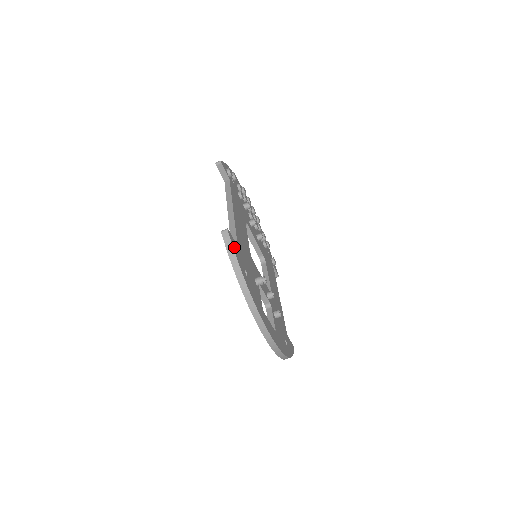
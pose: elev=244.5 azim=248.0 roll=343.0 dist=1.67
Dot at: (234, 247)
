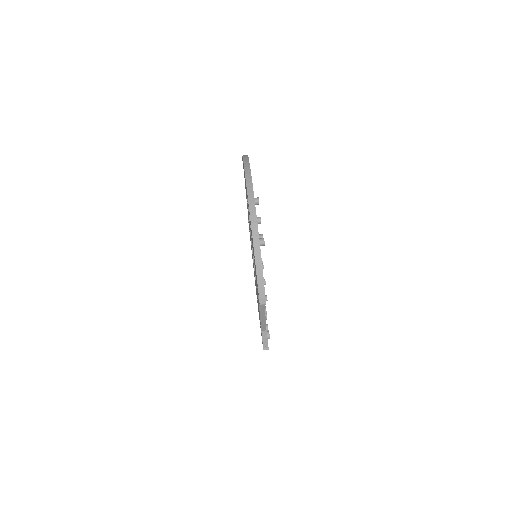
Dot at: occluded
